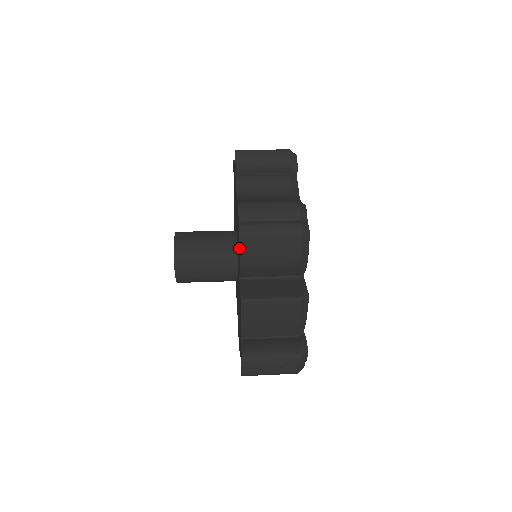
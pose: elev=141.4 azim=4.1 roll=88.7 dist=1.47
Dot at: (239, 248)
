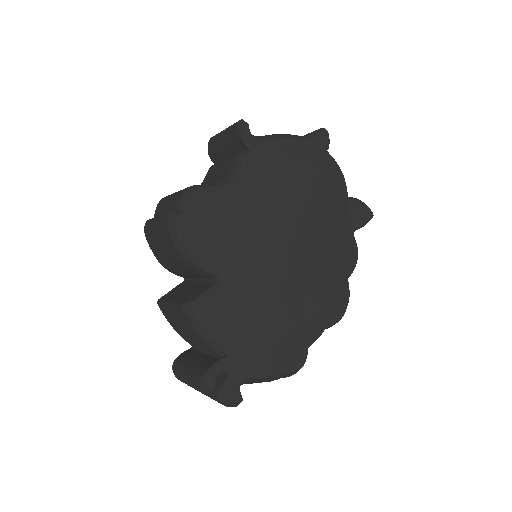
Dot at: (151, 245)
